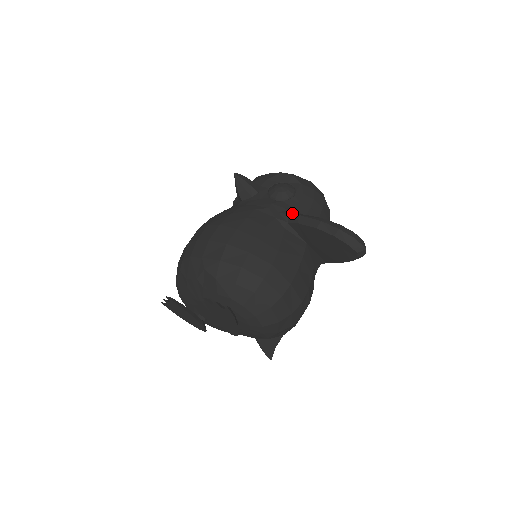
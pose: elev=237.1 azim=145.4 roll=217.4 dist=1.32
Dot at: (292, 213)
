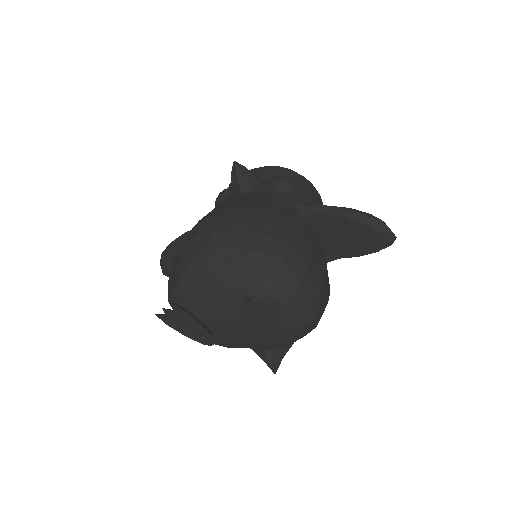
Dot at: (307, 205)
